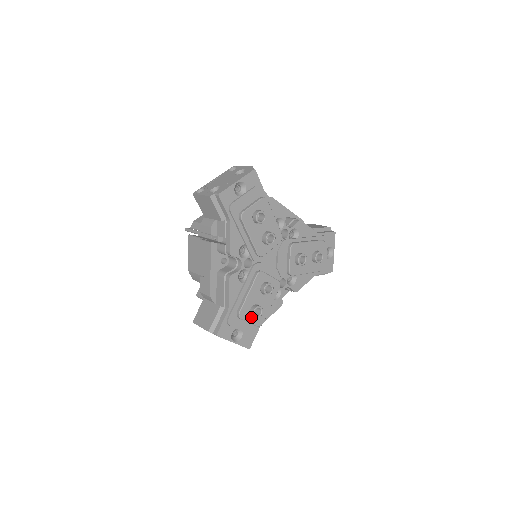
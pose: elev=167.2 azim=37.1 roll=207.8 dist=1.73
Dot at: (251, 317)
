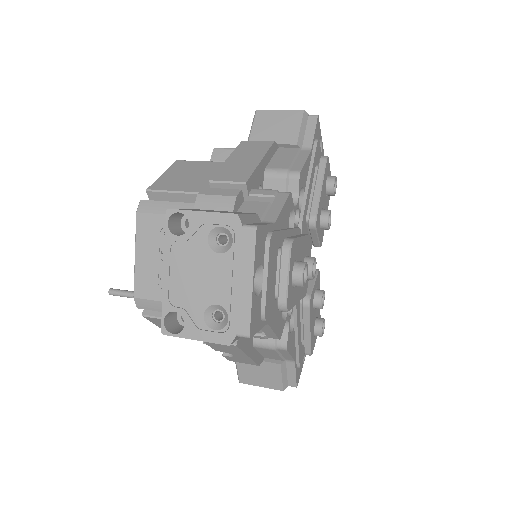
Dot at: (315, 336)
